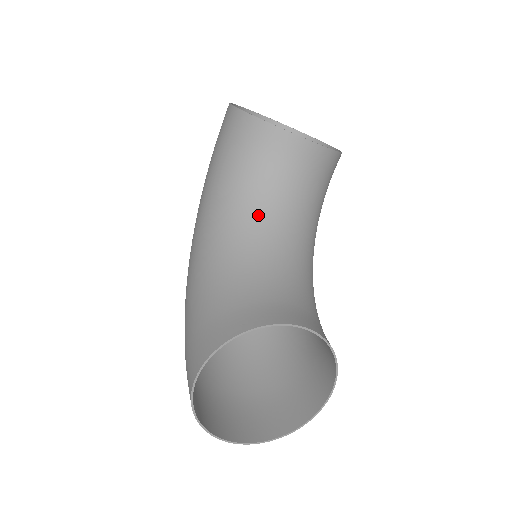
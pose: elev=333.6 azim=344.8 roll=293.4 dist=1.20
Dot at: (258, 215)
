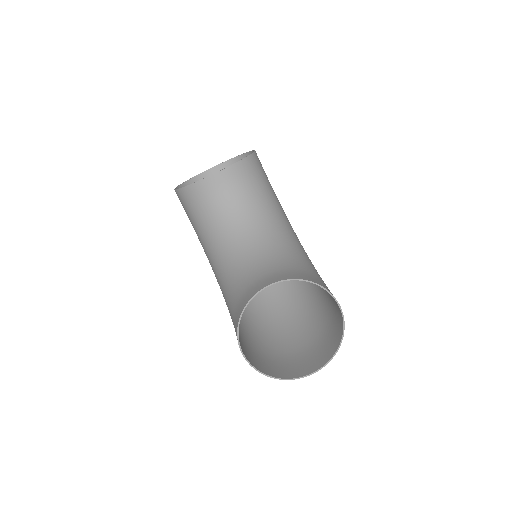
Dot at: (225, 237)
